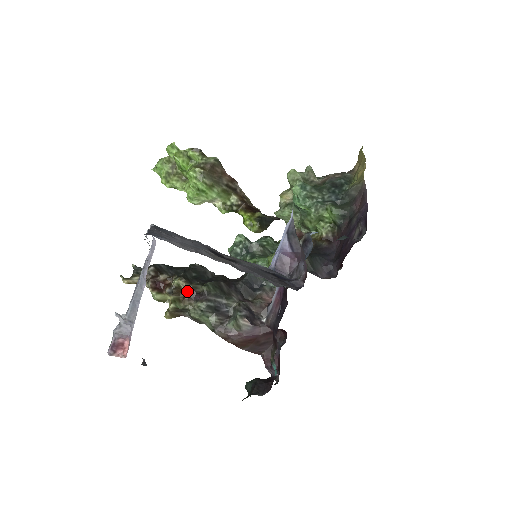
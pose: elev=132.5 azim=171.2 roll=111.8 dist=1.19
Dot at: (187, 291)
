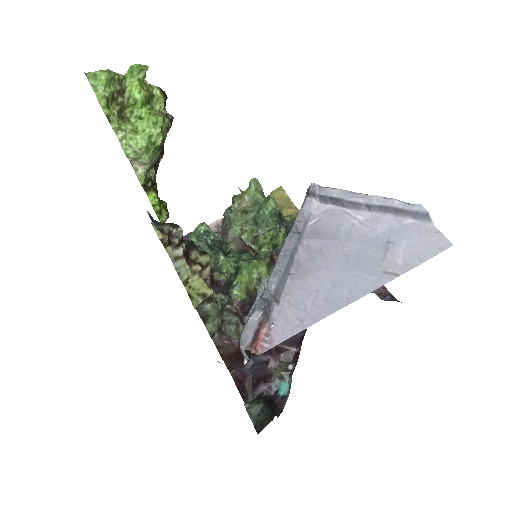
Dot at: (210, 275)
